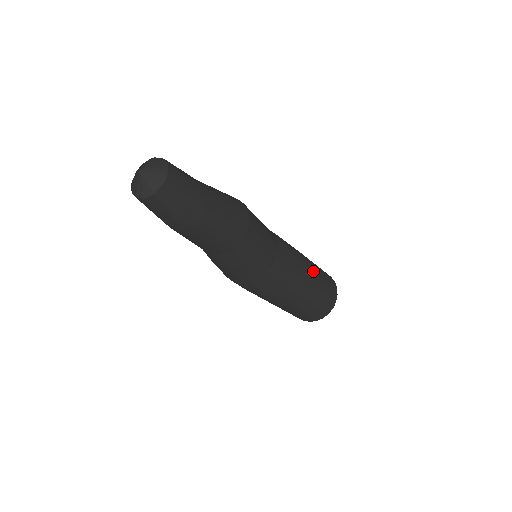
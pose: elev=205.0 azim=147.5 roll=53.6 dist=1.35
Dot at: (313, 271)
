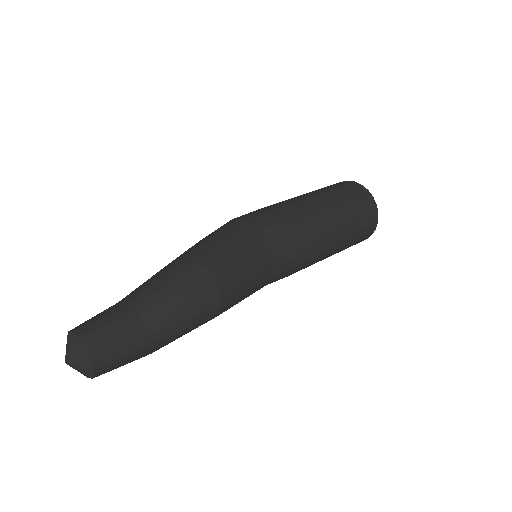
Dot at: (336, 241)
